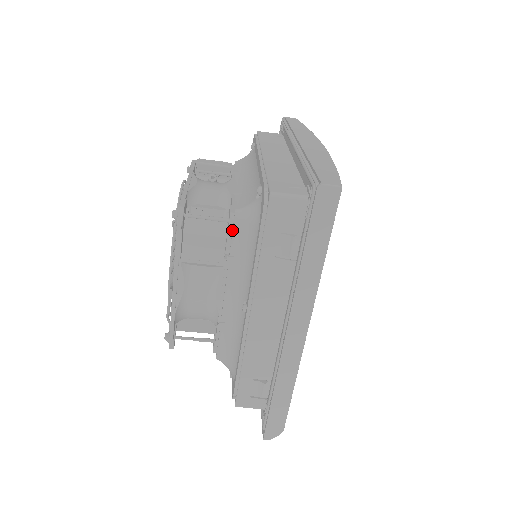
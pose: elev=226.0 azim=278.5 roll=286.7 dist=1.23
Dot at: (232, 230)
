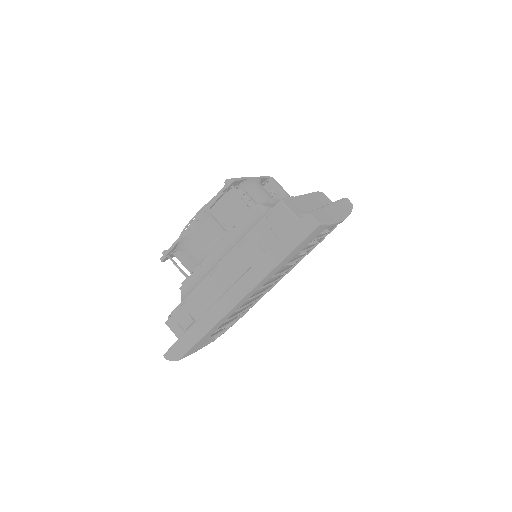
Dot at: (249, 214)
